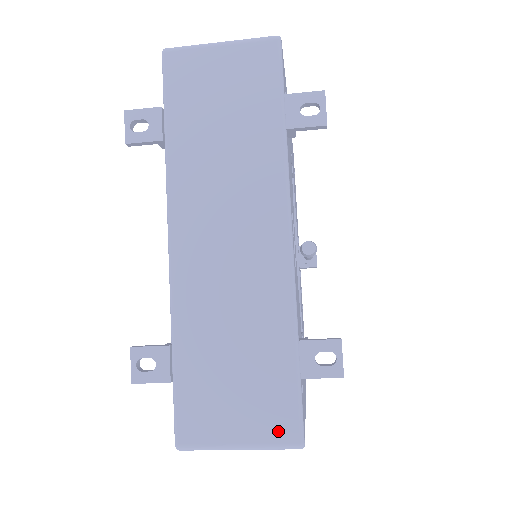
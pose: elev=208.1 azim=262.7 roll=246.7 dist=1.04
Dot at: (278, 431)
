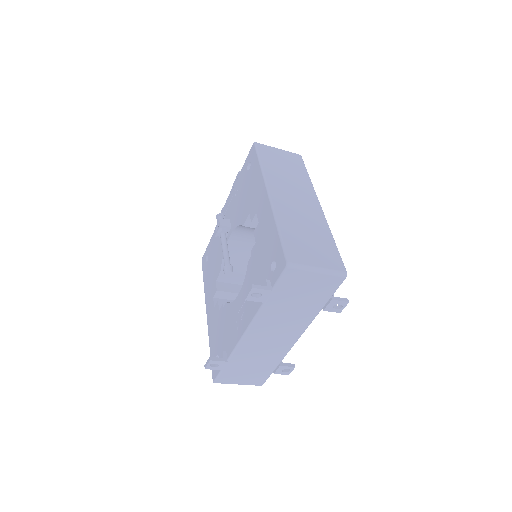
Dot at: (256, 383)
